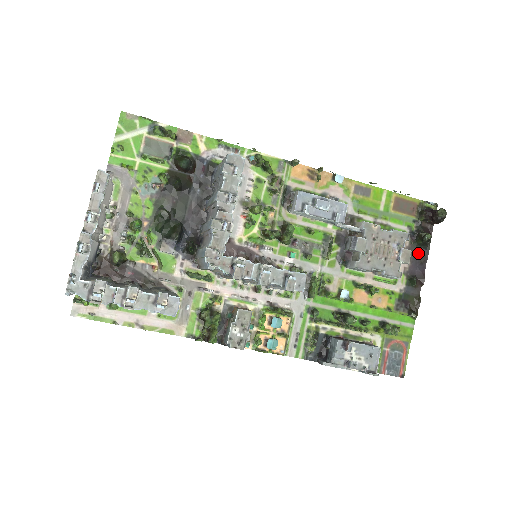
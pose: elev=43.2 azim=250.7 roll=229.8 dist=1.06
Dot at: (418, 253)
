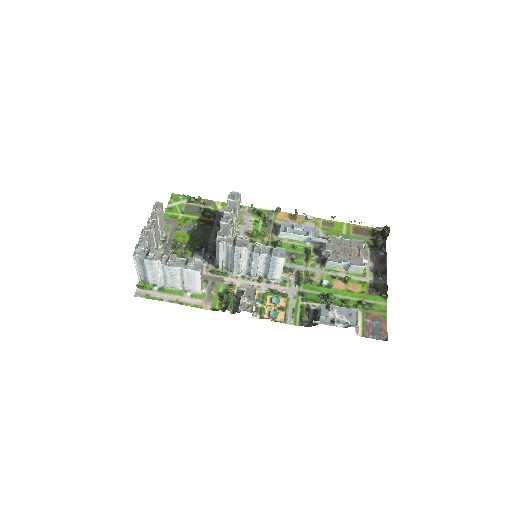
Dot at: (378, 258)
